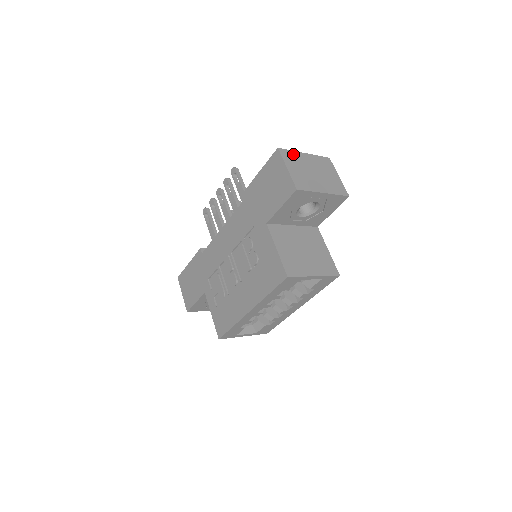
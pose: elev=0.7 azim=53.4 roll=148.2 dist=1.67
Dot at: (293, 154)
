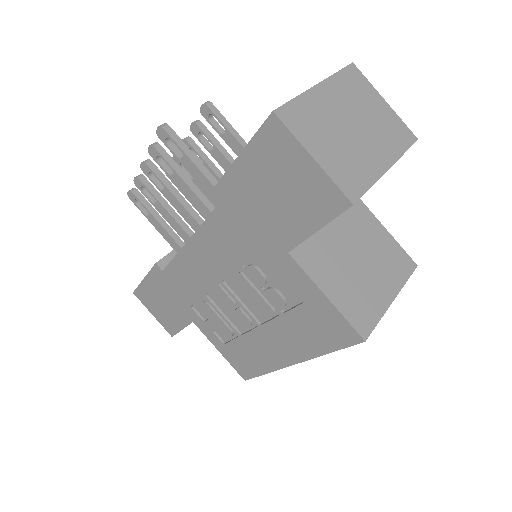
Dot at: (303, 106)
